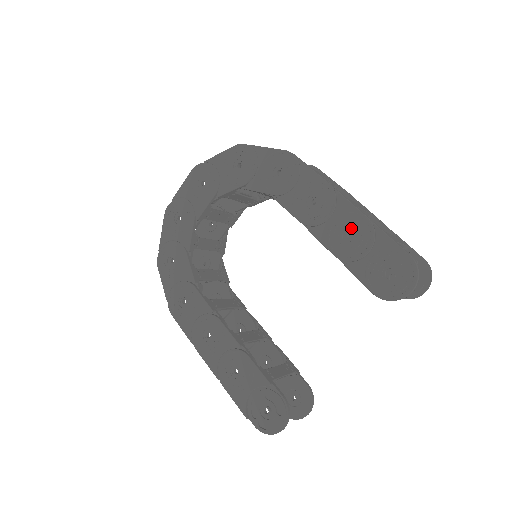
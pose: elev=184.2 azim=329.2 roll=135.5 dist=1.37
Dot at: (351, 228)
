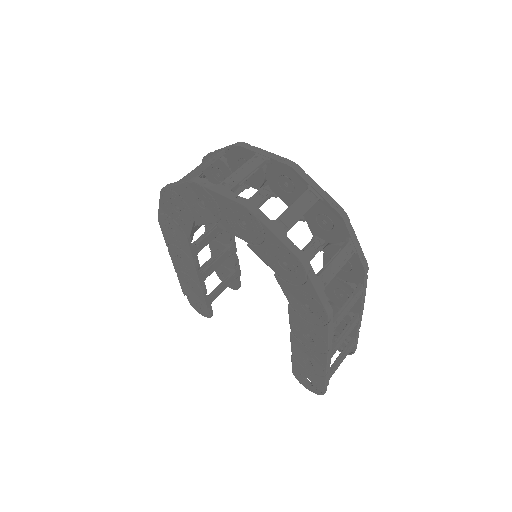
Dot at: (313, 362)
